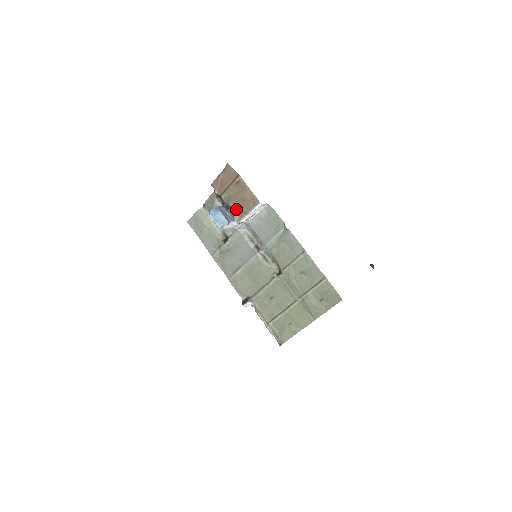
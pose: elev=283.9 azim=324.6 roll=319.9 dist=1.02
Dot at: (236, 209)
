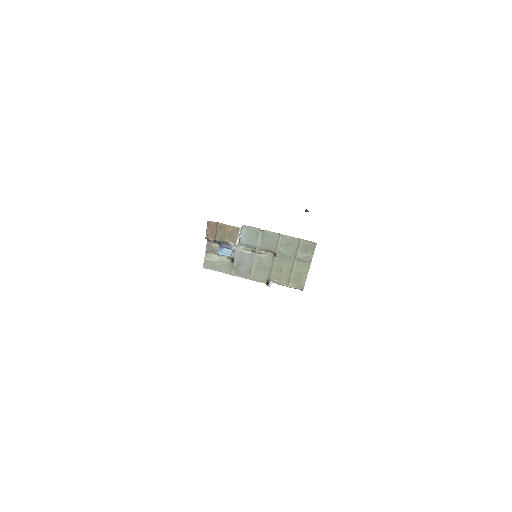
Dot at: (229, 240)
